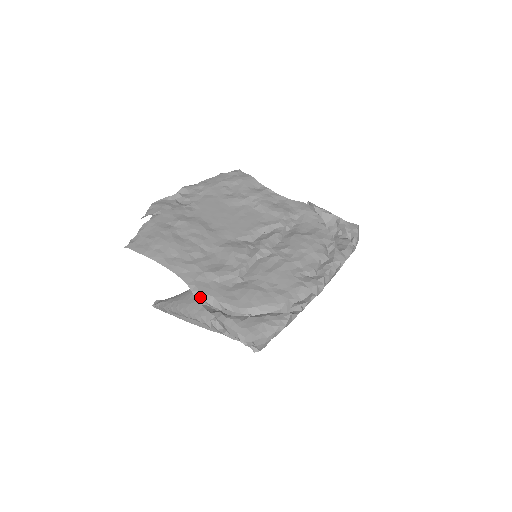
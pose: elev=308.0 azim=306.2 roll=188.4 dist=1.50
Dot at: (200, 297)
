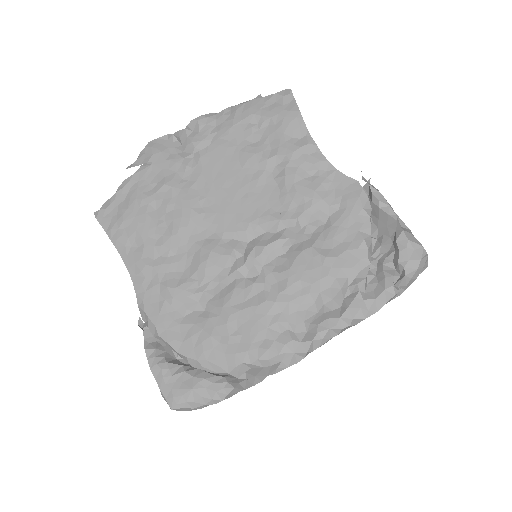
Dot at: (140, 321)
